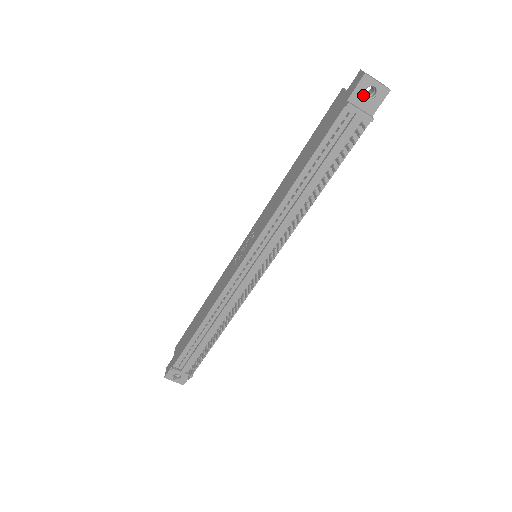
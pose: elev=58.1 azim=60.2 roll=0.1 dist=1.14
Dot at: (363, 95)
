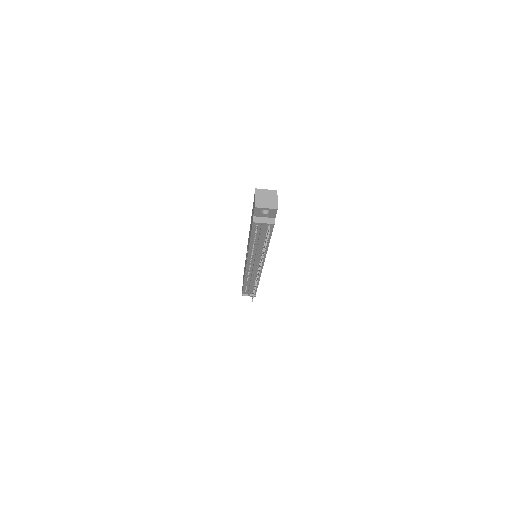
Dot at: (261, 213)
